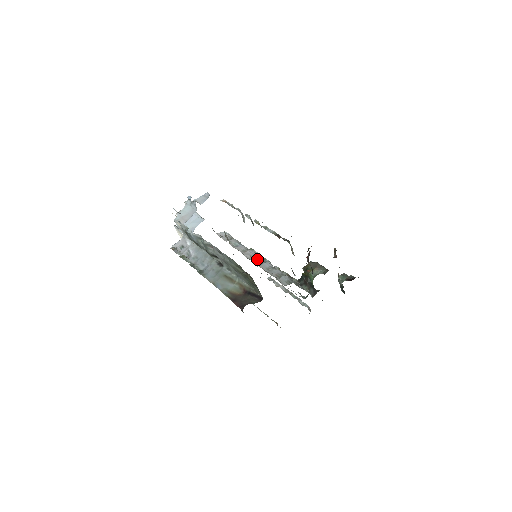
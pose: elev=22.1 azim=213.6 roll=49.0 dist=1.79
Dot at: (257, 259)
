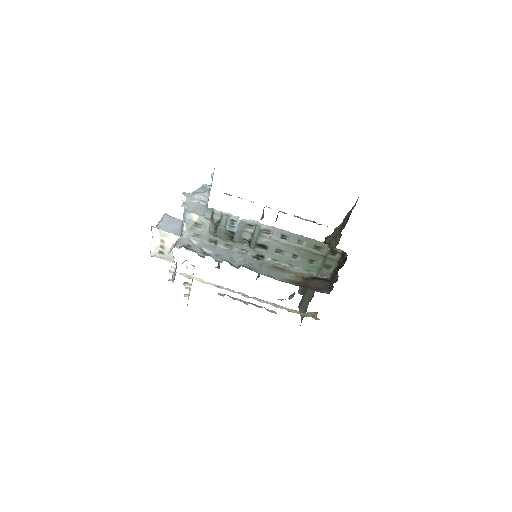
Dot at: occluded
